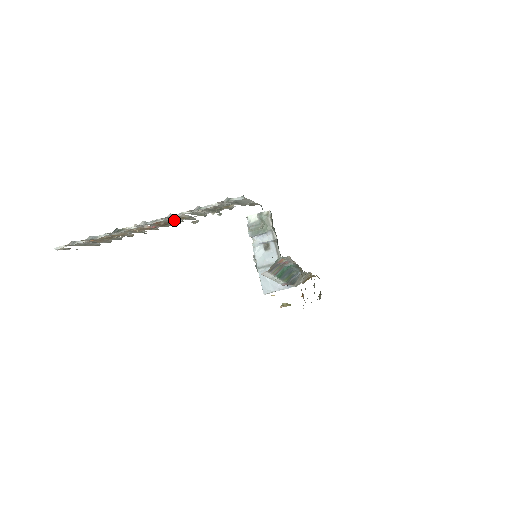
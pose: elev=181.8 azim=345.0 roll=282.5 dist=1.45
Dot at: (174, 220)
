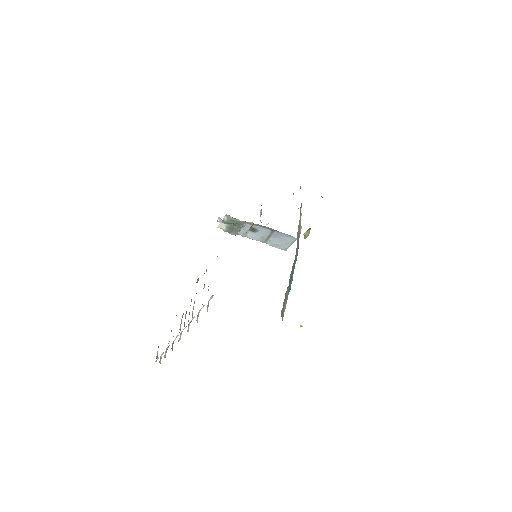
Dot at: occluded
